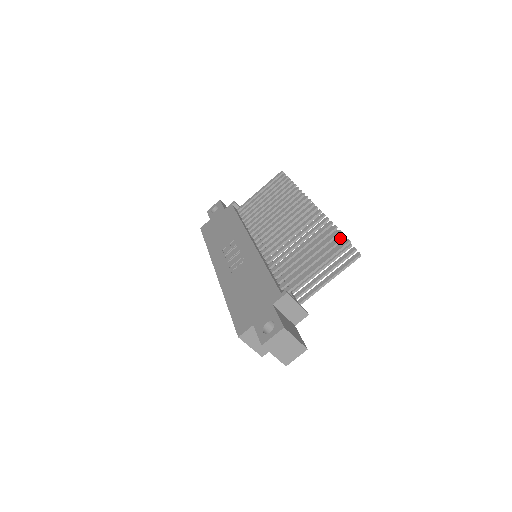
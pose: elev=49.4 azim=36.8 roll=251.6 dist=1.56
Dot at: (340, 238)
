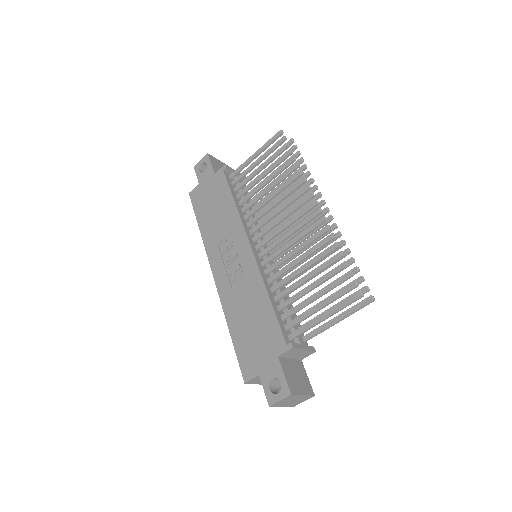
Dot at: (352, 286)
